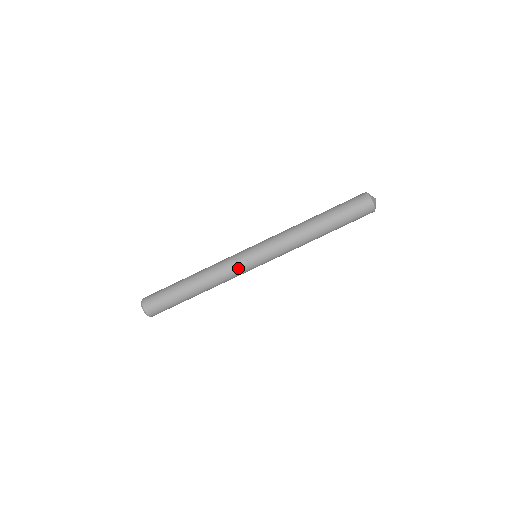
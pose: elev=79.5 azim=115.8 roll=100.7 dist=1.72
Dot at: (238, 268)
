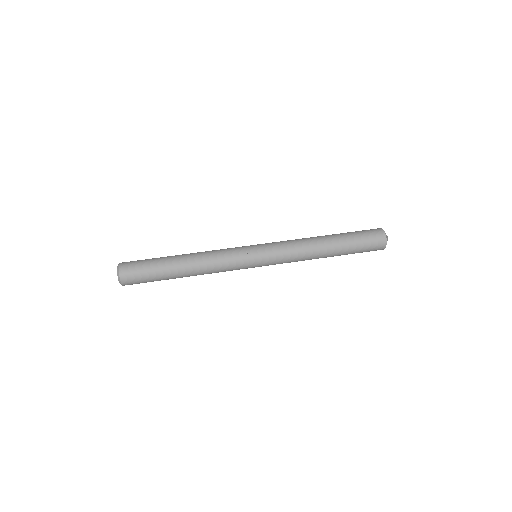
Dot at: (236, 264)
